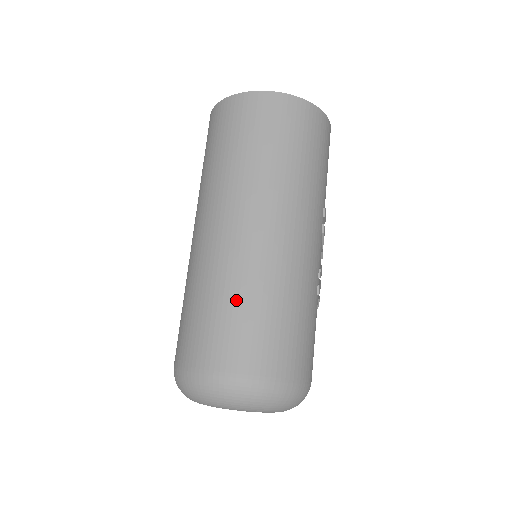
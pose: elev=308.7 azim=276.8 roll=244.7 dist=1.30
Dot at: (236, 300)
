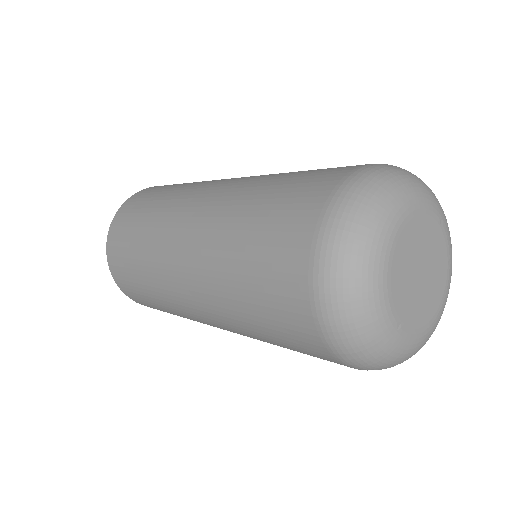
Dot at: occluded
